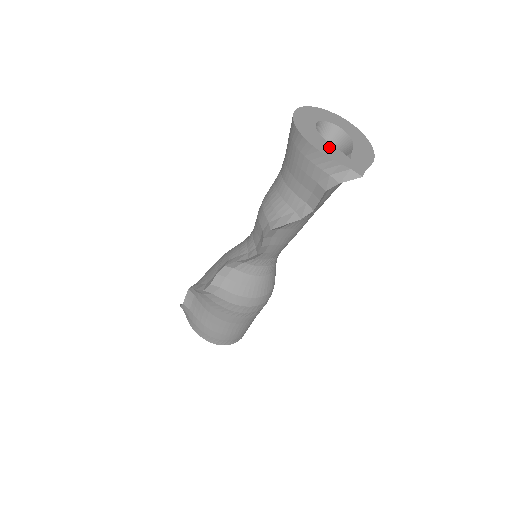
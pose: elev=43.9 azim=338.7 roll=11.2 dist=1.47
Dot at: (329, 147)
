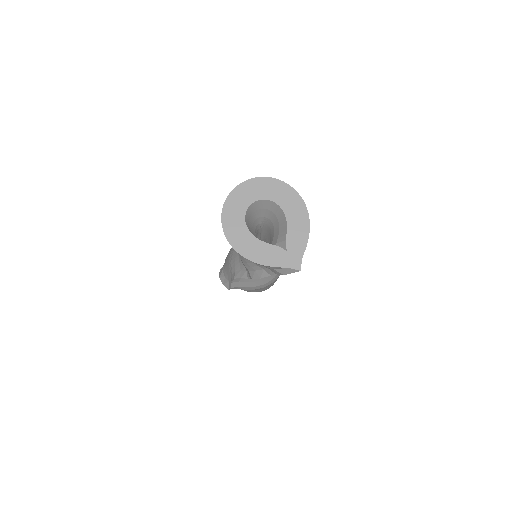
Dot at: (263, 248)
